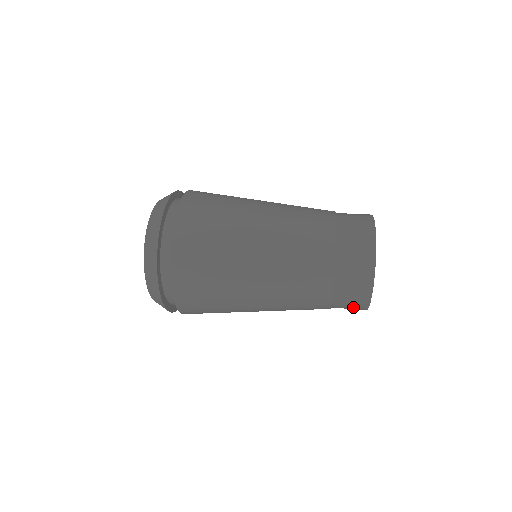
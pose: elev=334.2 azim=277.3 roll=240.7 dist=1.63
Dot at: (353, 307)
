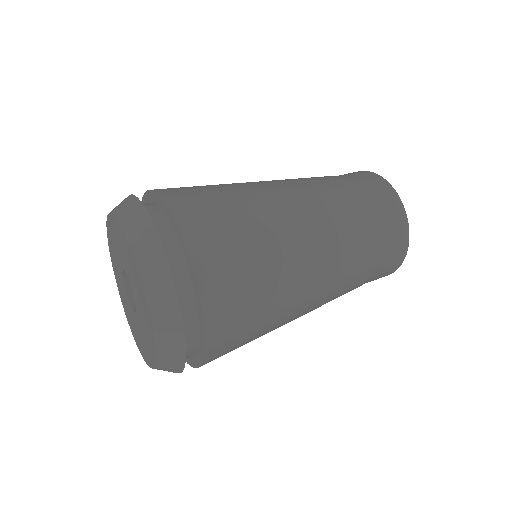
Dot at: (378, 278)
